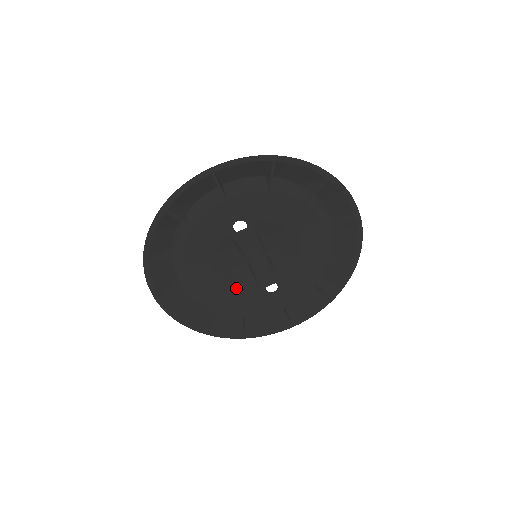
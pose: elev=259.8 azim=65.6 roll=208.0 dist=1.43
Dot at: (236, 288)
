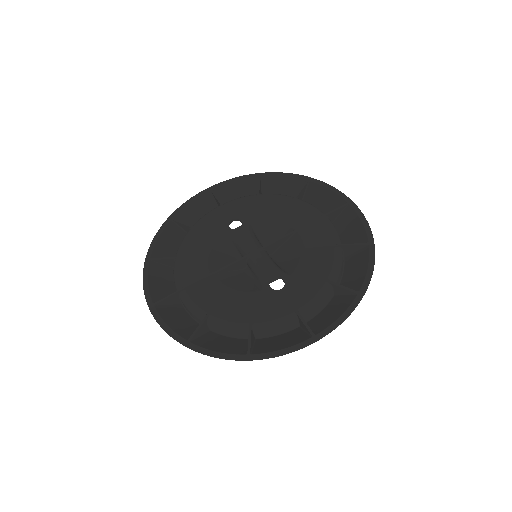
Dot at: (235, 287)
